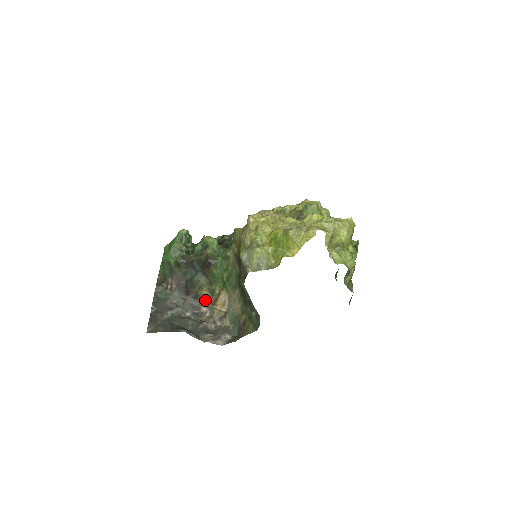
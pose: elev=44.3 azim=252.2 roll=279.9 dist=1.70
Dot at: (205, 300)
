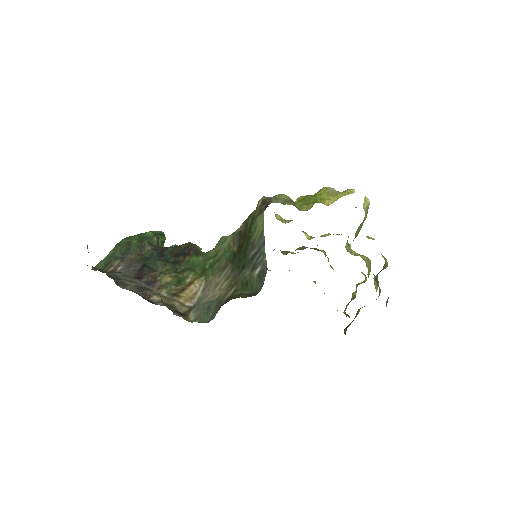
Dot at: (163, 288)
